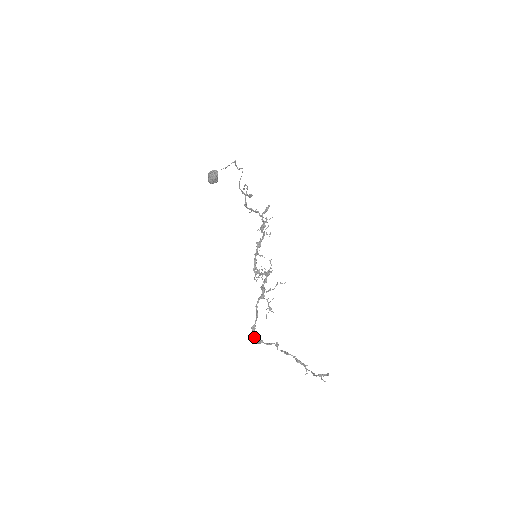
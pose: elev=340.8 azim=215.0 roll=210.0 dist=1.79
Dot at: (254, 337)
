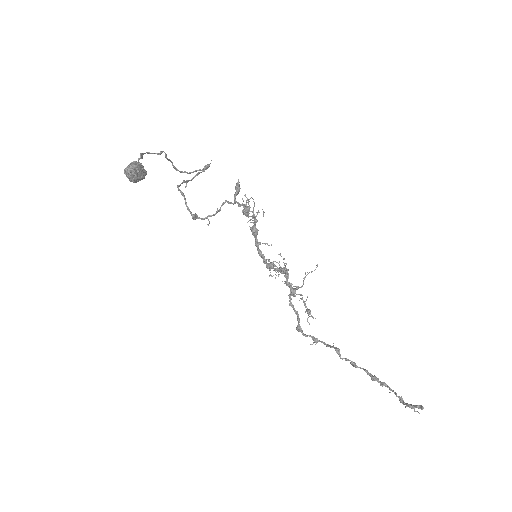
Dot at: occluded
